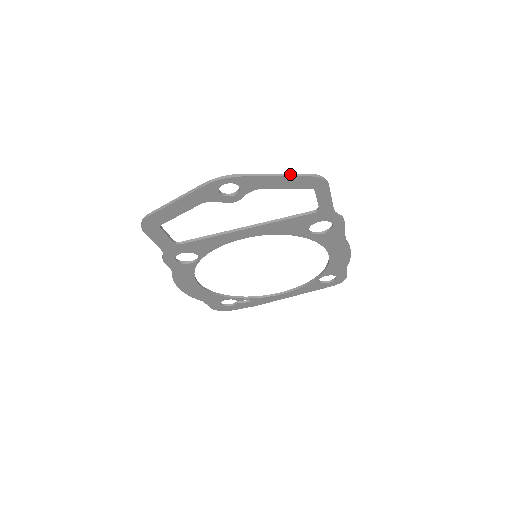
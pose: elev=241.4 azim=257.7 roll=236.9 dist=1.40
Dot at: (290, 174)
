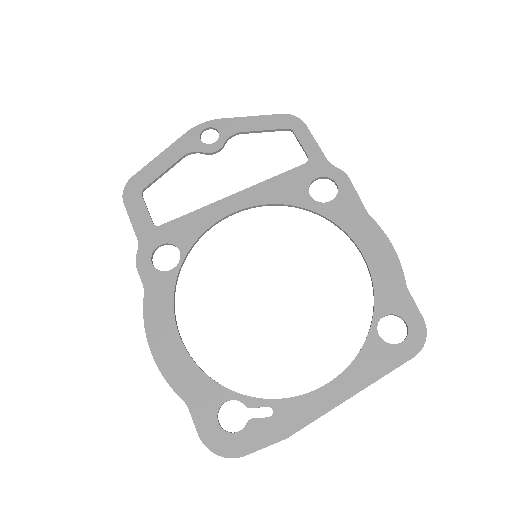
Dot at: (263, 117)
